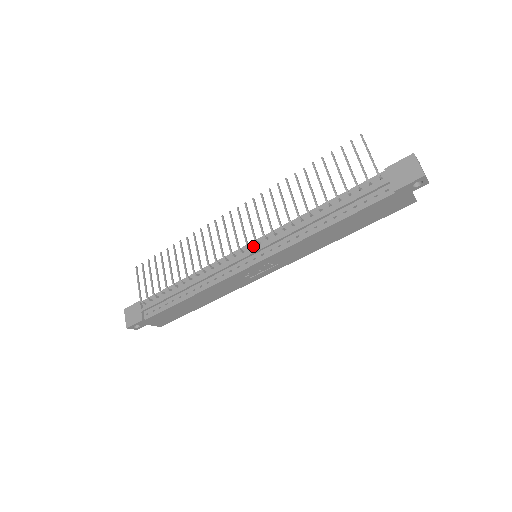
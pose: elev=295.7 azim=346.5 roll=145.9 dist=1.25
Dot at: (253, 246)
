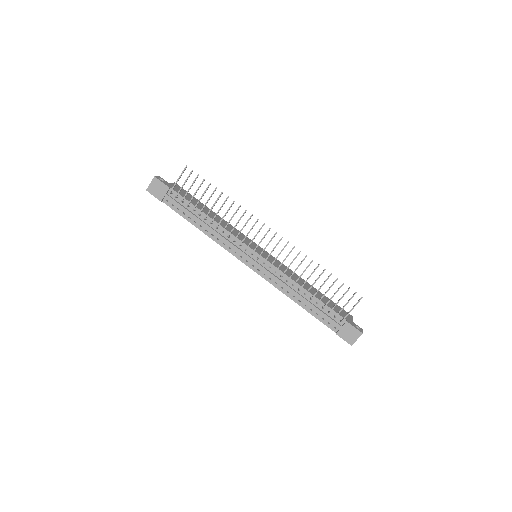
Dot at: (260, 259)
